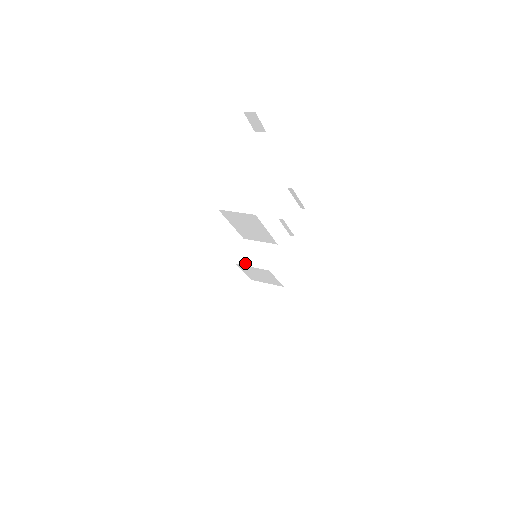
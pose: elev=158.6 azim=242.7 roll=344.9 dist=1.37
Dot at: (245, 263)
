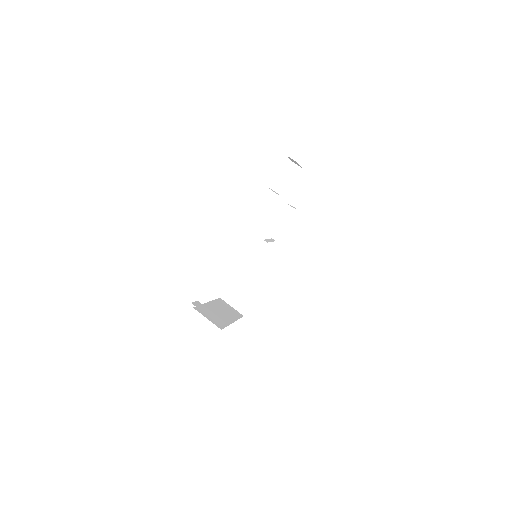
Dot at: (245, 264)
